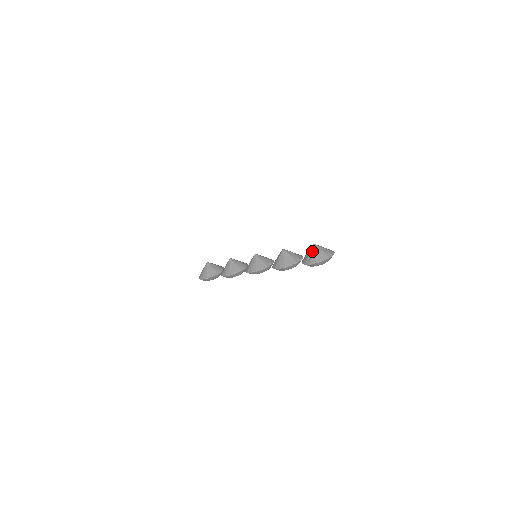
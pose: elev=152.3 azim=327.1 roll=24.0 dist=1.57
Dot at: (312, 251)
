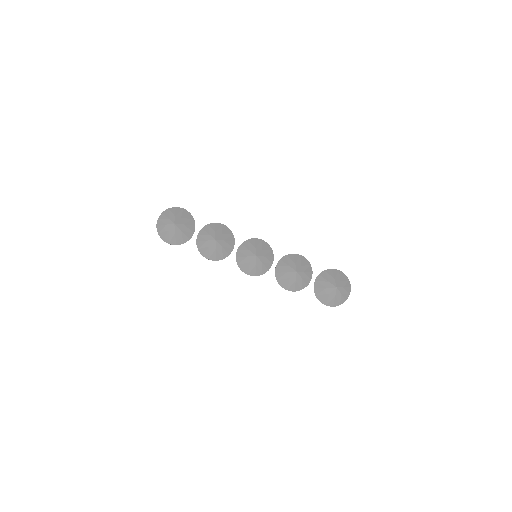
Dot at: (333, 295)
